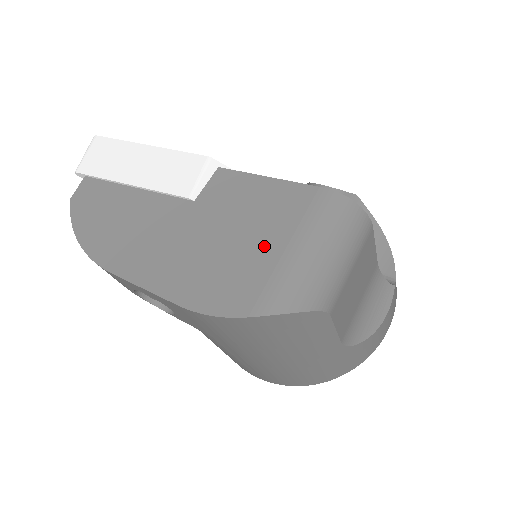
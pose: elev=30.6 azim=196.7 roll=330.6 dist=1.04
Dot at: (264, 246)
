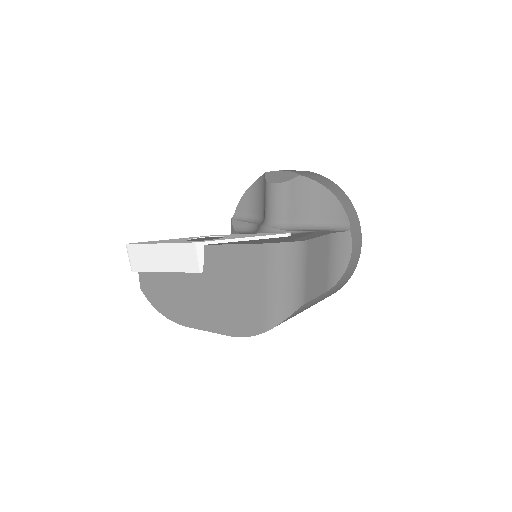
Dot at: (252, 291)
